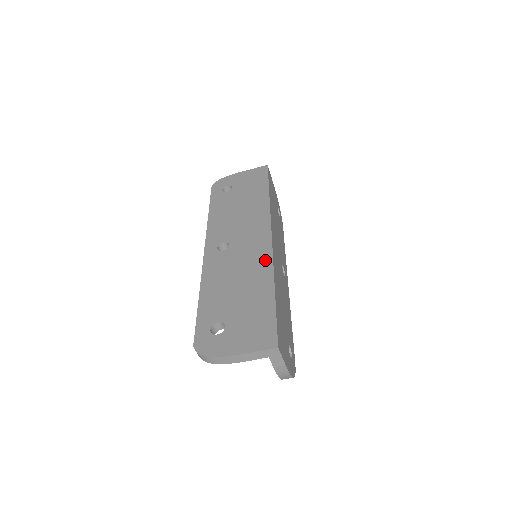
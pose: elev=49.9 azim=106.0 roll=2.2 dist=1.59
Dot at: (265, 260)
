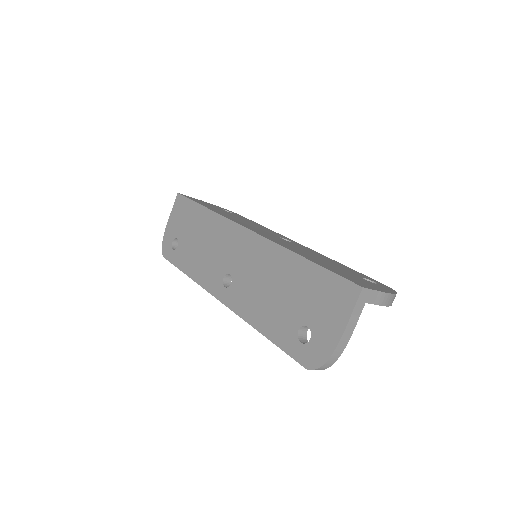
Dot at: (267, 249)
